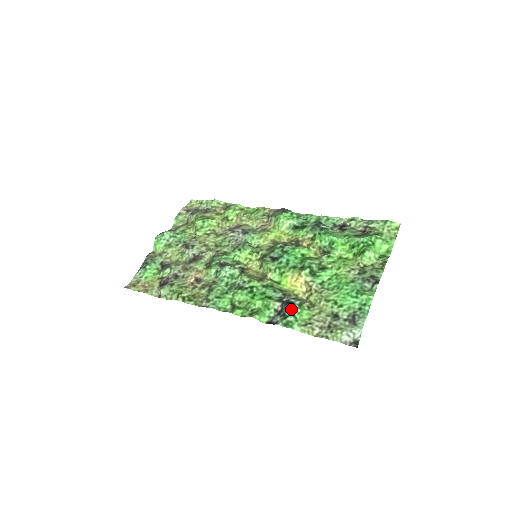
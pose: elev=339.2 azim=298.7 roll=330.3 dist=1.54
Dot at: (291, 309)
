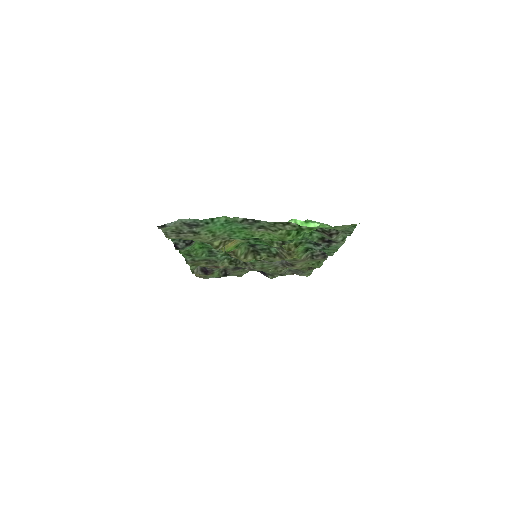
Dot at: occluded
